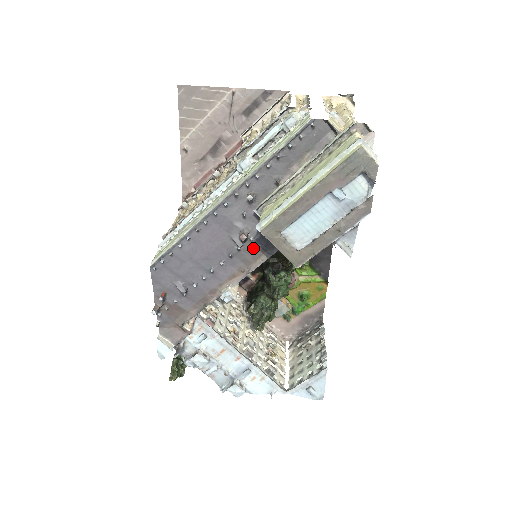
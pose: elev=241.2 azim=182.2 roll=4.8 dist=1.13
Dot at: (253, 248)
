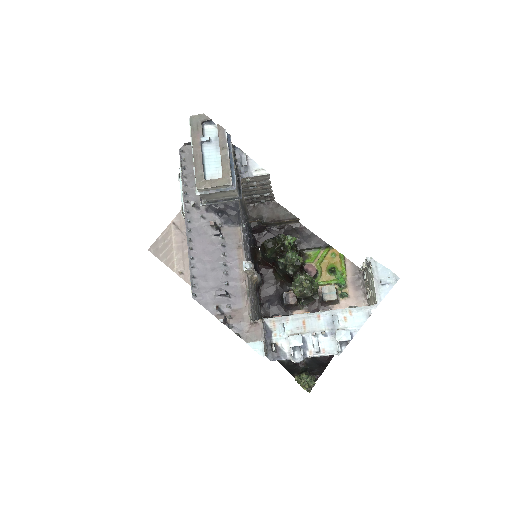
Dot at: (229, 230)
